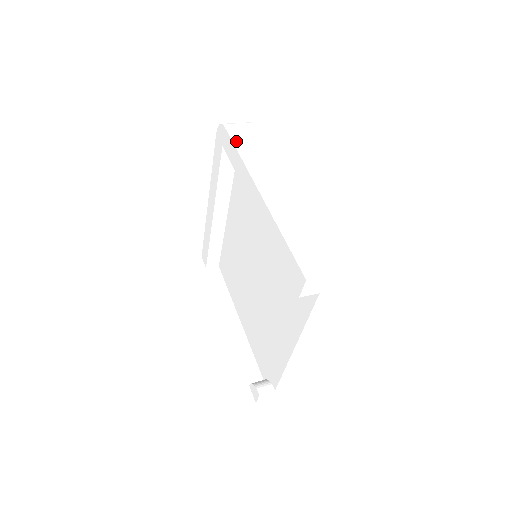
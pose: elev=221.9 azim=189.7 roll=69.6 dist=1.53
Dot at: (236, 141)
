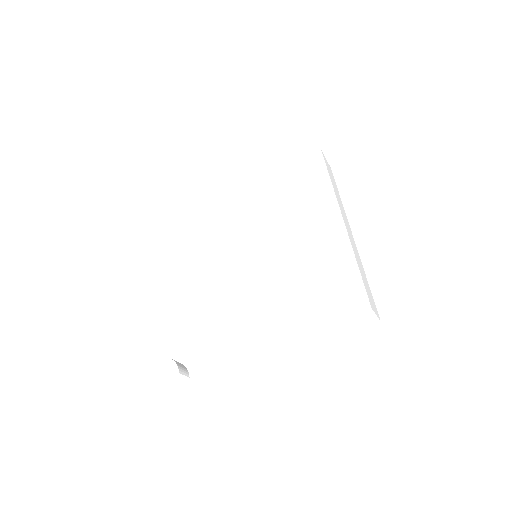
Dot at: occluded
